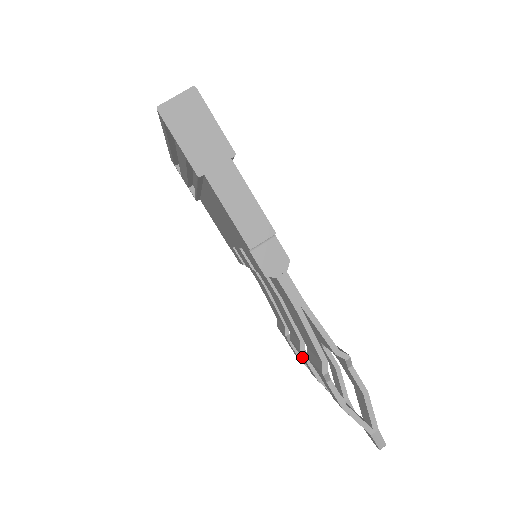
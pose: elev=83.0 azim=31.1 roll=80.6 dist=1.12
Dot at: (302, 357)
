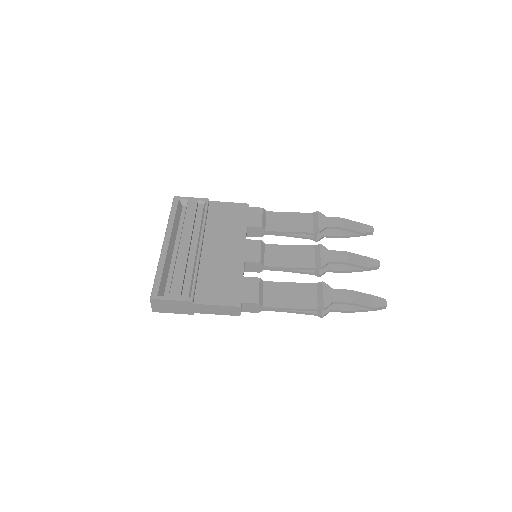
Dot at: (327, 266)
